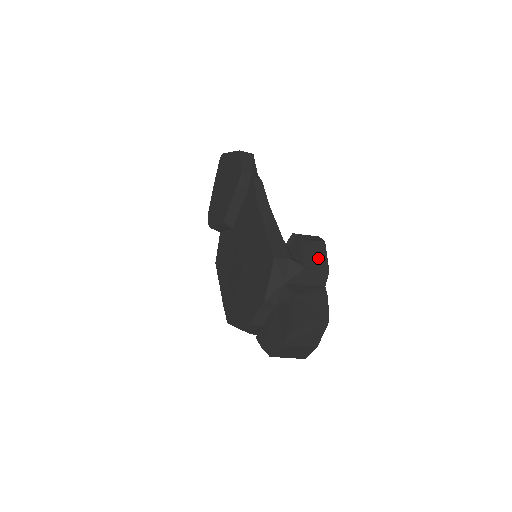
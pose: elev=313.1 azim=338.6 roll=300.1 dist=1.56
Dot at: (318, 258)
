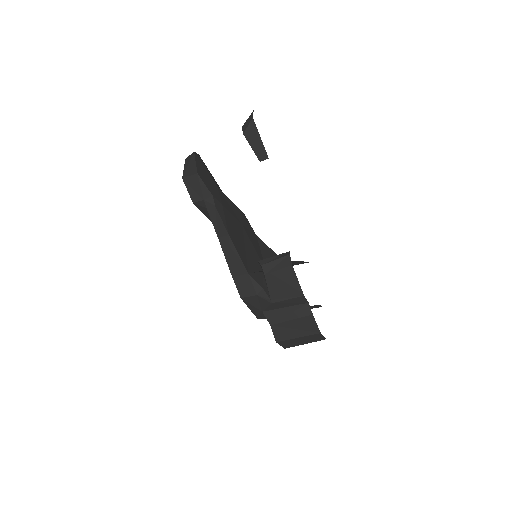
Dot at: (286, 286)
